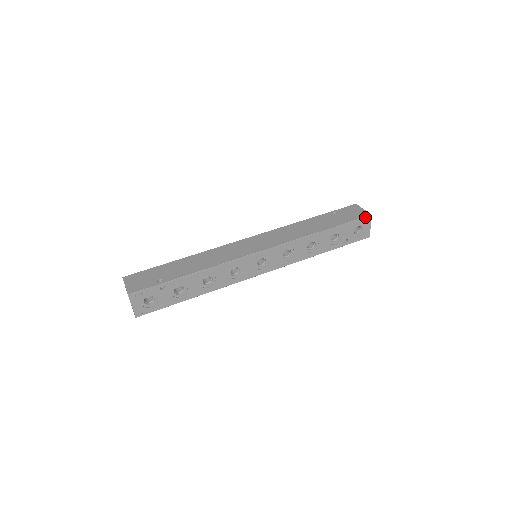
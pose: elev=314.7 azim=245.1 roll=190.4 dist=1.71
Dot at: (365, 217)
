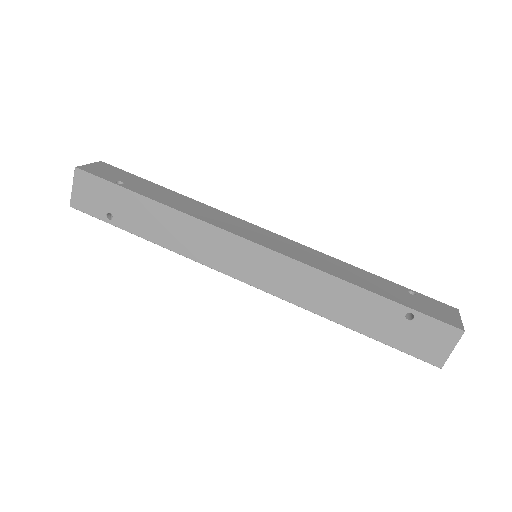
Dot at: (428, 362)
